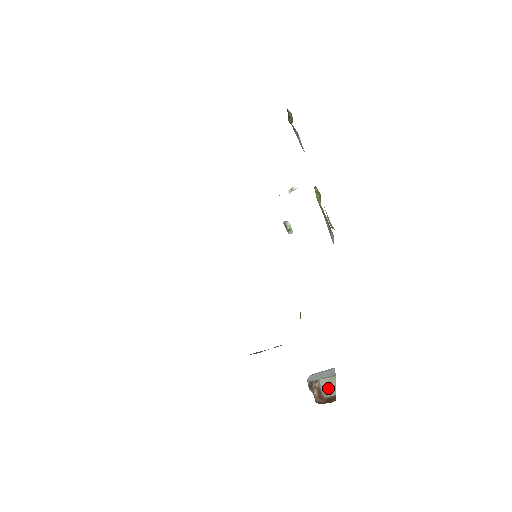
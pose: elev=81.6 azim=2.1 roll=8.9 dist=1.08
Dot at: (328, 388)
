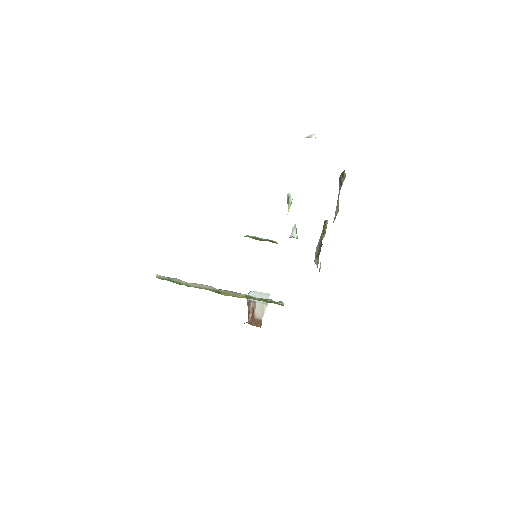
Dot at: (259, 311)
